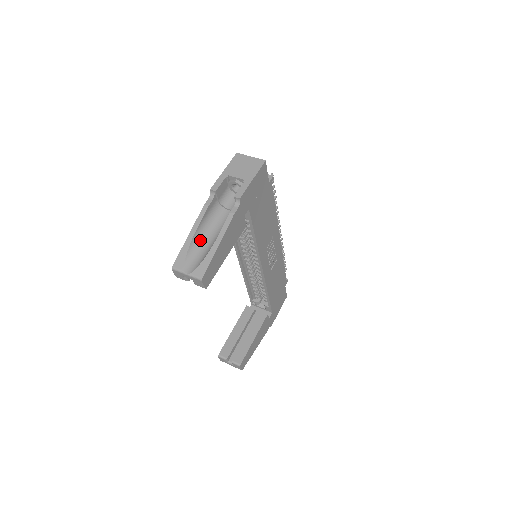
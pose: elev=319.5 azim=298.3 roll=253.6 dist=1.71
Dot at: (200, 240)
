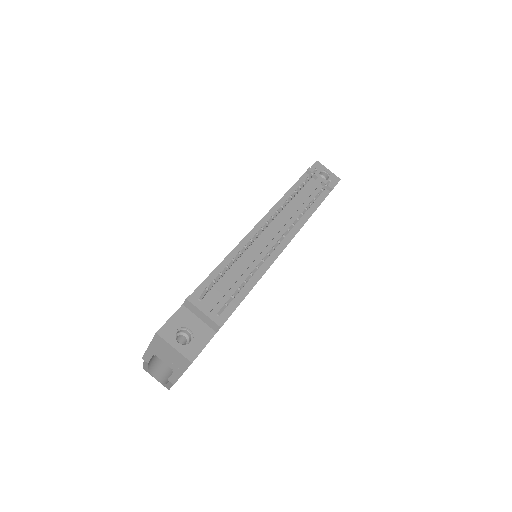
Dot at: (157, 364)
